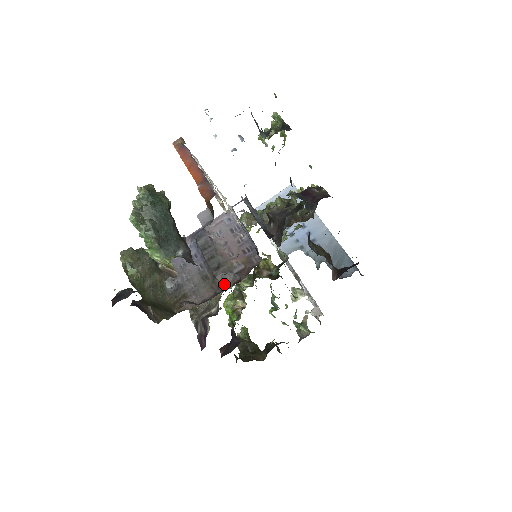
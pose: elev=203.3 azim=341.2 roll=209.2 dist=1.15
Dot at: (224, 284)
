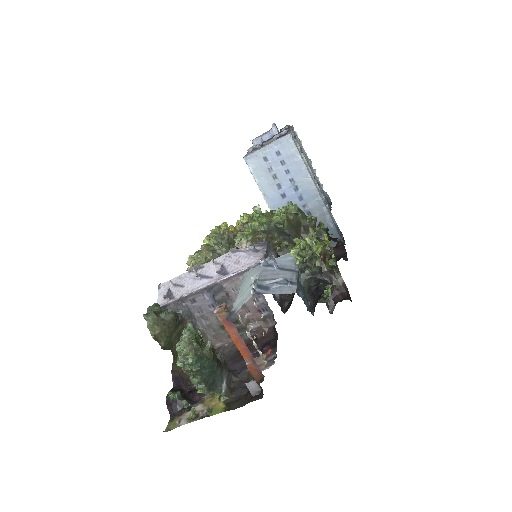
Dot at: (242, 335)
